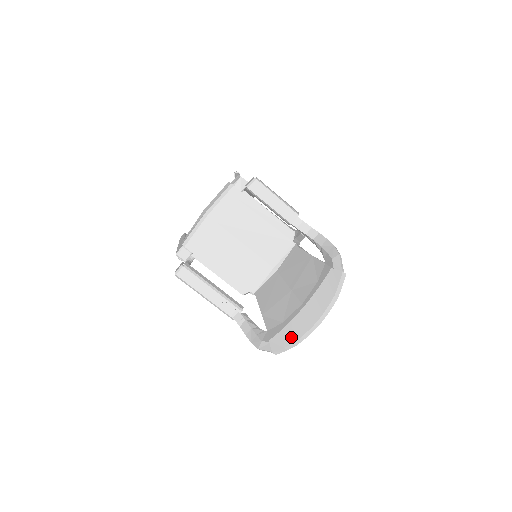
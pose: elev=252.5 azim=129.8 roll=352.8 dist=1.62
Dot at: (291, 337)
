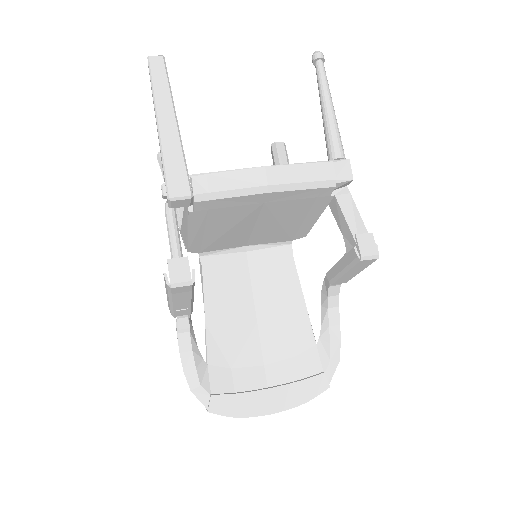
Dot at: (238, 410)
